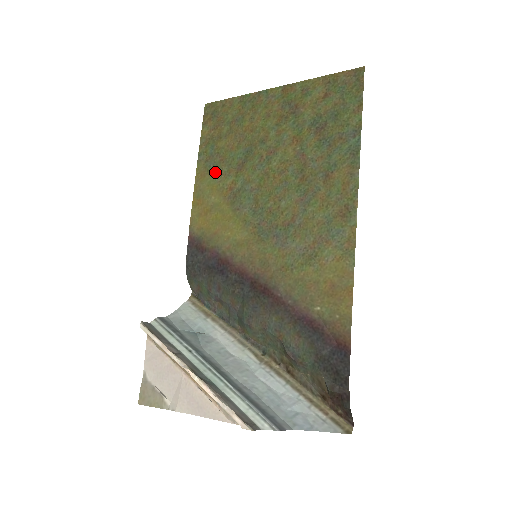
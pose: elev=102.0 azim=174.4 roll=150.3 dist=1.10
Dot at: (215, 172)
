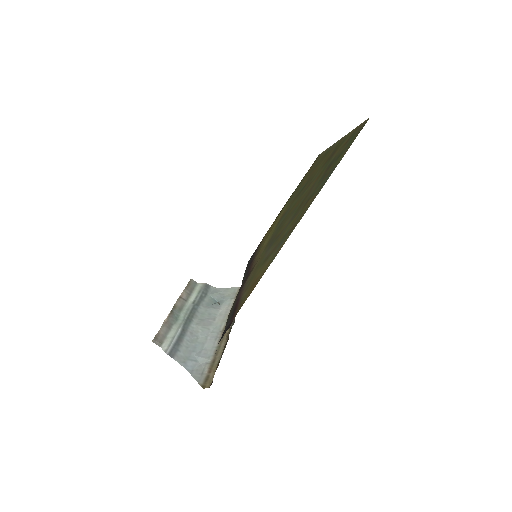
Dot at: (290, 201)
